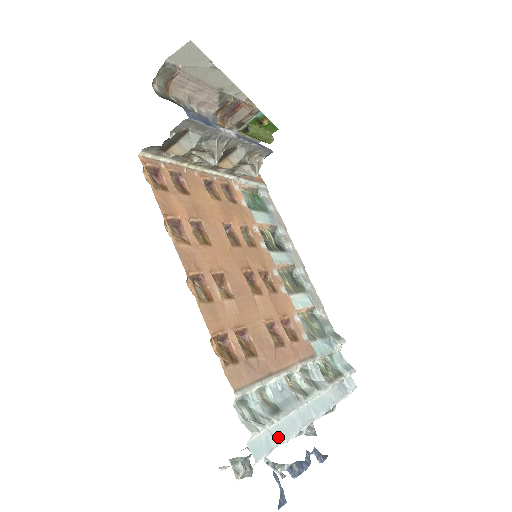
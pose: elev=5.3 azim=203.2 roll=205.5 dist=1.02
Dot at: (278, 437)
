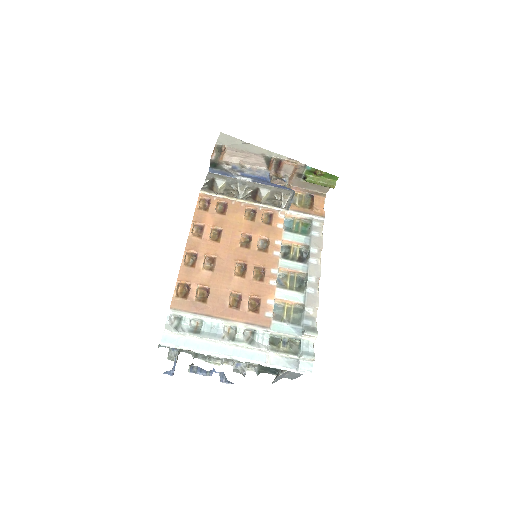
Dot at: (189, 345)
